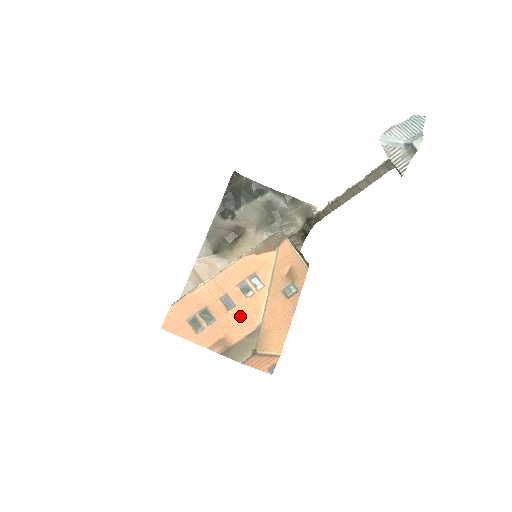
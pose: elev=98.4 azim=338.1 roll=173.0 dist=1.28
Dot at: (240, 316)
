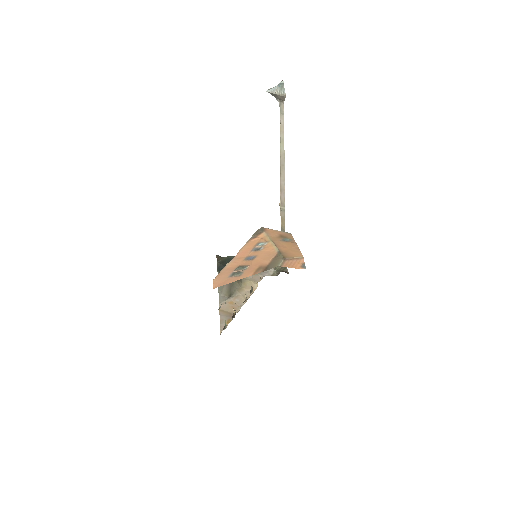
Dot at: (263, 256)
